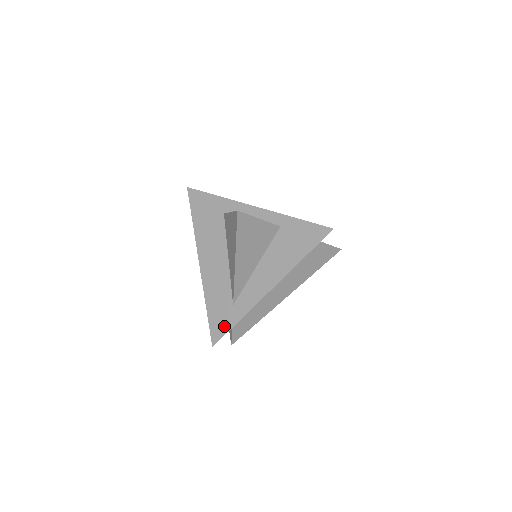
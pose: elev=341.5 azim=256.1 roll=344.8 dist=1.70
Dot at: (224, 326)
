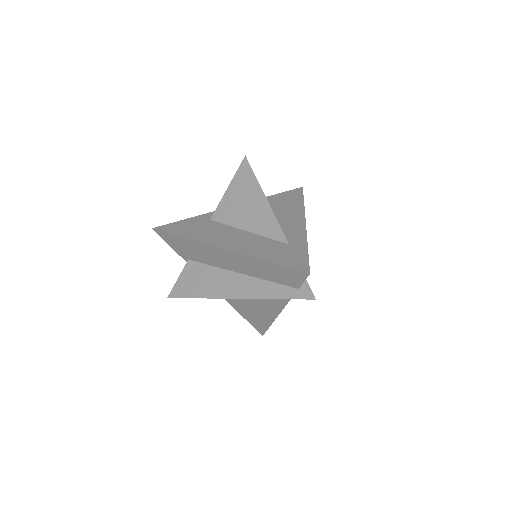
Dot at: (300, 257)
